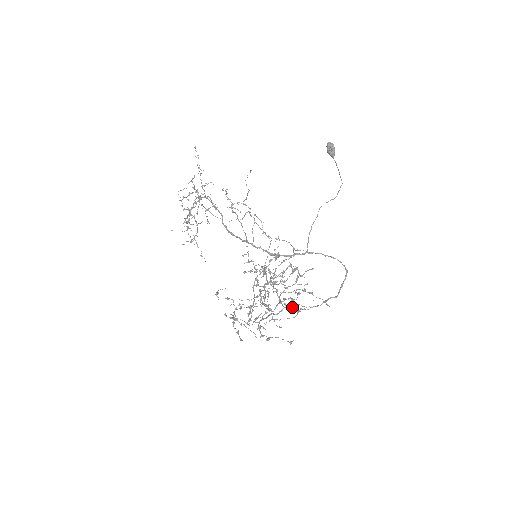
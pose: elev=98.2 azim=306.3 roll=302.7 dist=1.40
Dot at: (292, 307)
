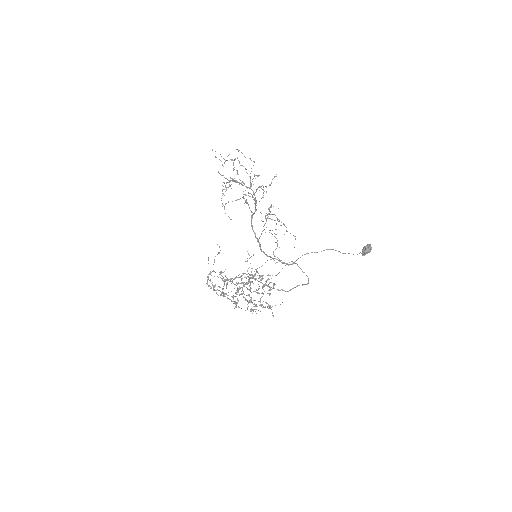
Dot at: (250, 311)
